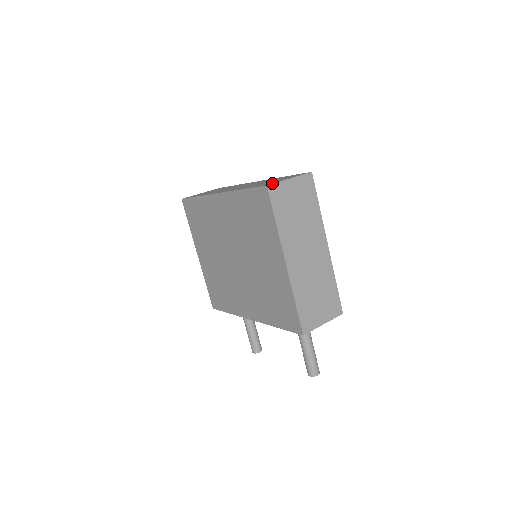
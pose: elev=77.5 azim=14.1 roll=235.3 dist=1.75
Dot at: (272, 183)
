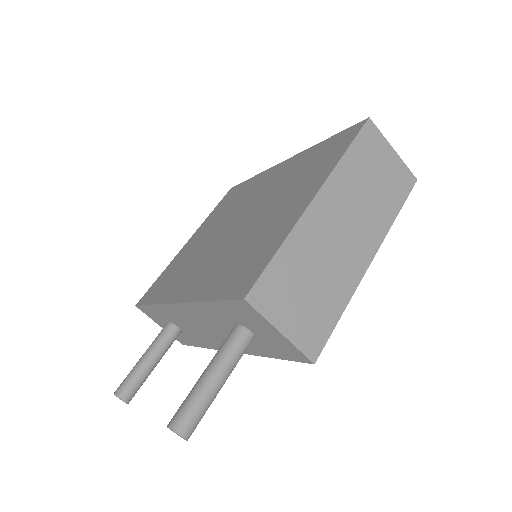
Dot at: (374, 127)
